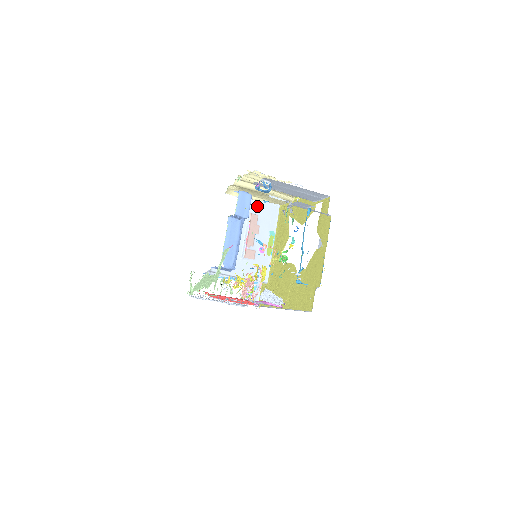
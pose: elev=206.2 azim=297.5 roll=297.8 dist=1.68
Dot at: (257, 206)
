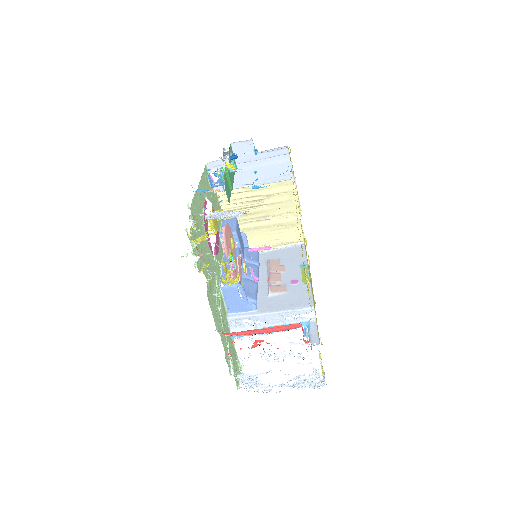
Dot at: (276, 254)
